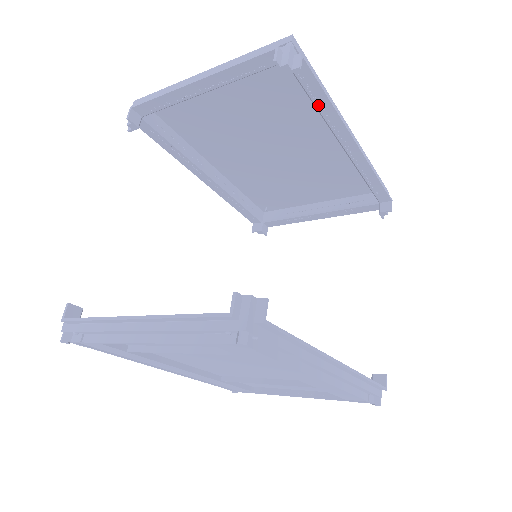
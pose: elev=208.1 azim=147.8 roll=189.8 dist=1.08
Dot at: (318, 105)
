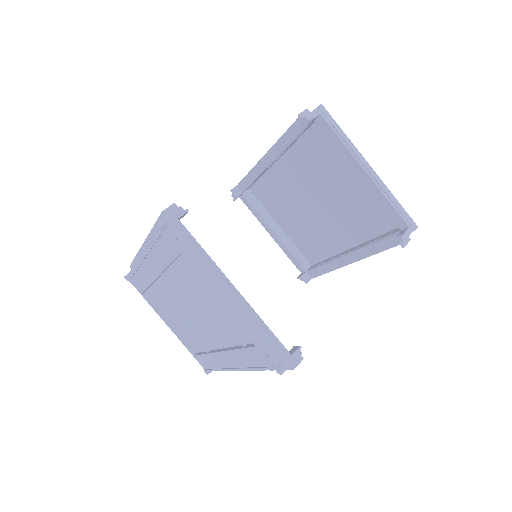
Dot at: (374, 245)
